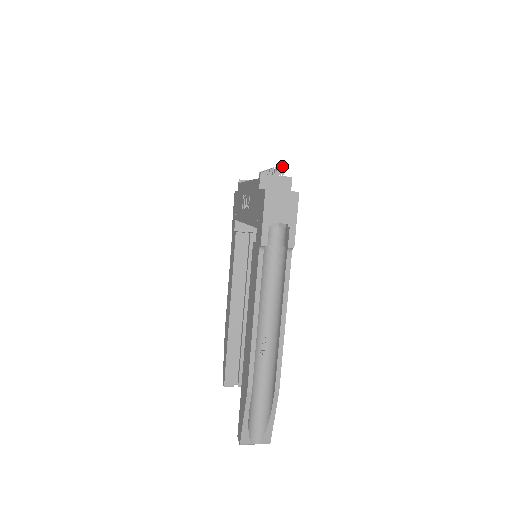
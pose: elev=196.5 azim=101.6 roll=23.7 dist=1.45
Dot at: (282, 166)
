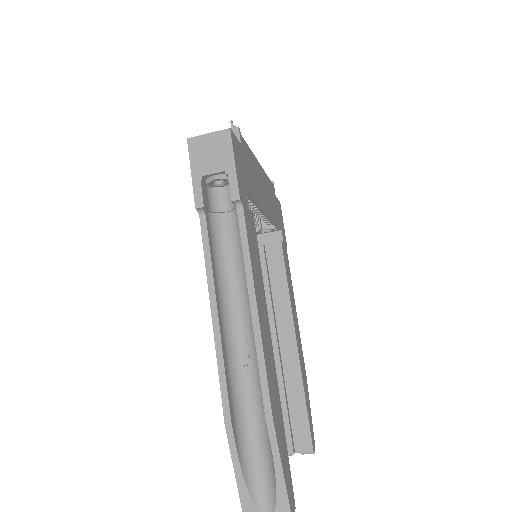
Dot at: (230, 122)
